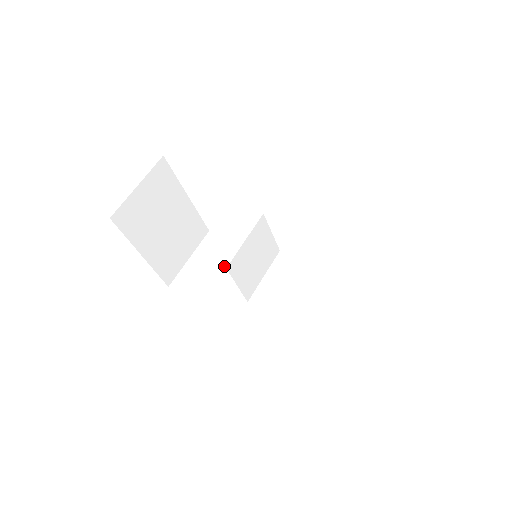
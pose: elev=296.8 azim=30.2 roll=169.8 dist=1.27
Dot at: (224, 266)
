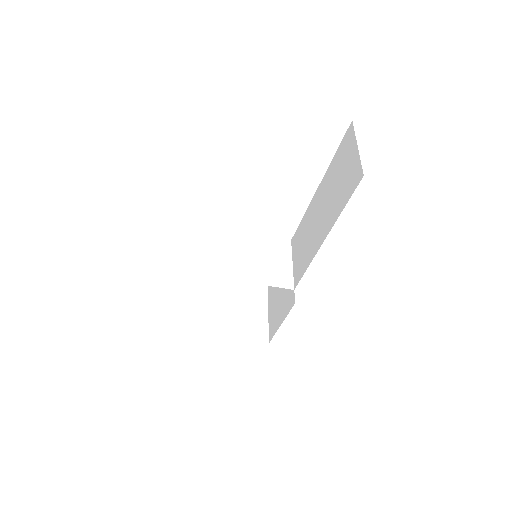
Dot at: (279, 291)
